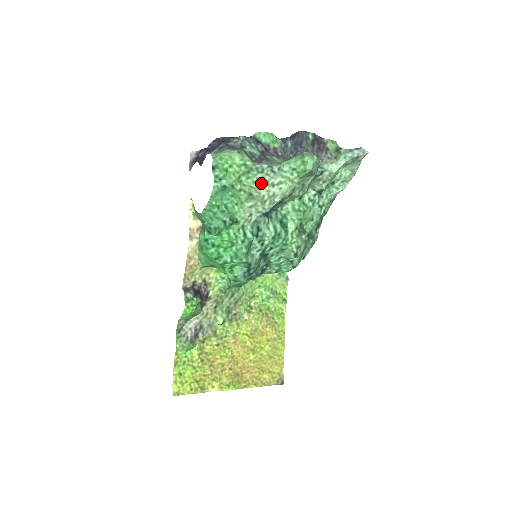
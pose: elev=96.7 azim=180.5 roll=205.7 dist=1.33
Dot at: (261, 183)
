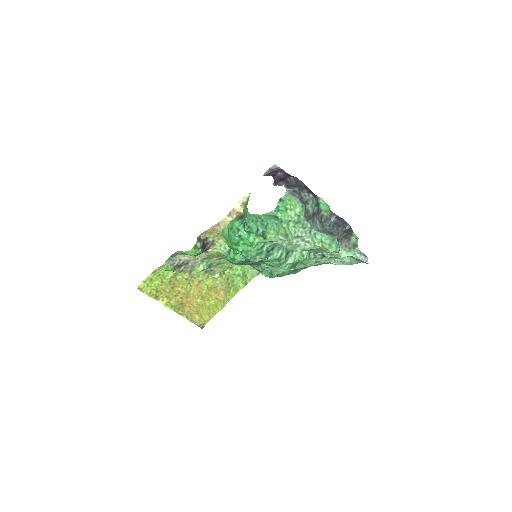
Dot at: (298, 235)
